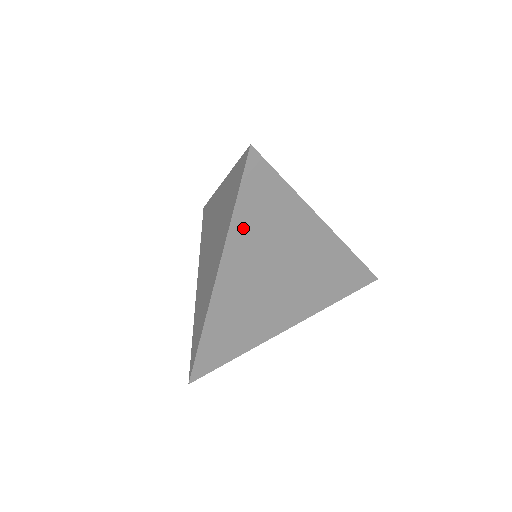
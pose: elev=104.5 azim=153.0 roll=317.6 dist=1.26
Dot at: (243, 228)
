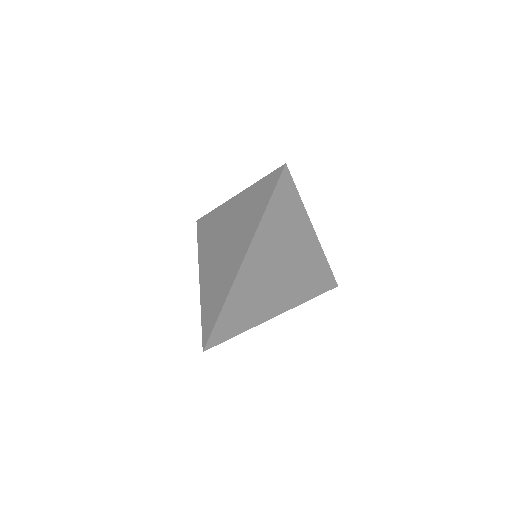
Dot at: (268, 225)
